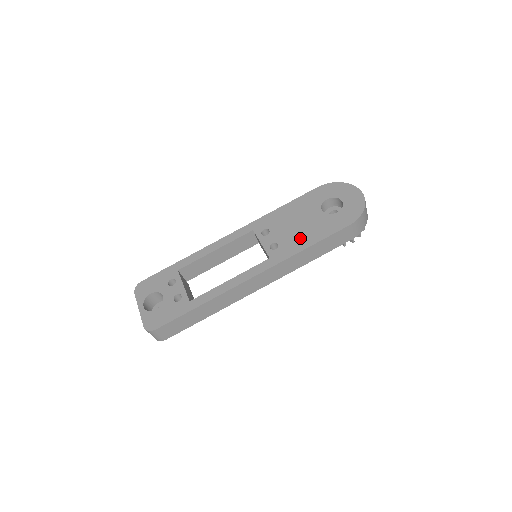
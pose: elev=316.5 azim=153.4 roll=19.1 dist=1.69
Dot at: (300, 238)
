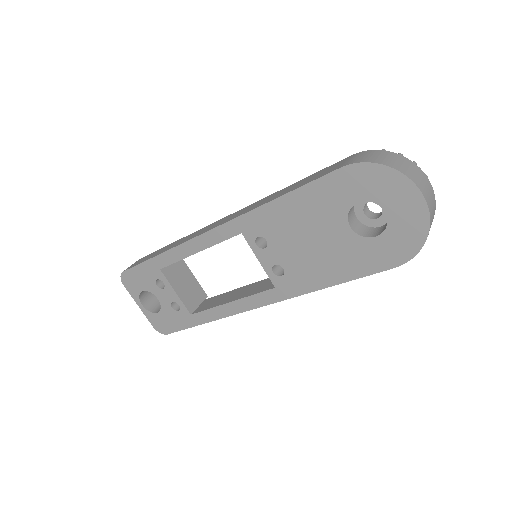
Dot at: (315, 269)
